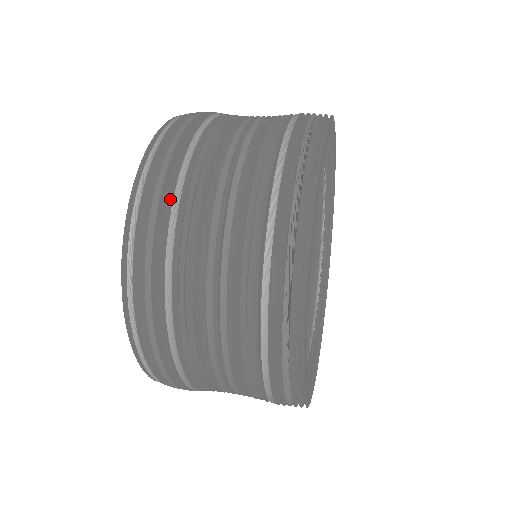
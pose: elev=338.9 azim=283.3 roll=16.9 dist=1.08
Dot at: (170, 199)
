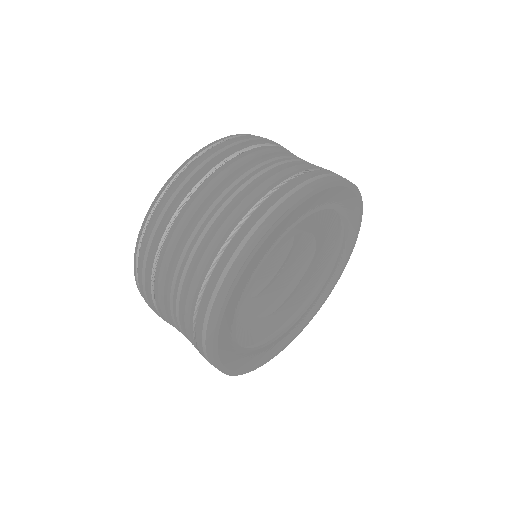
Dot at: occluded
